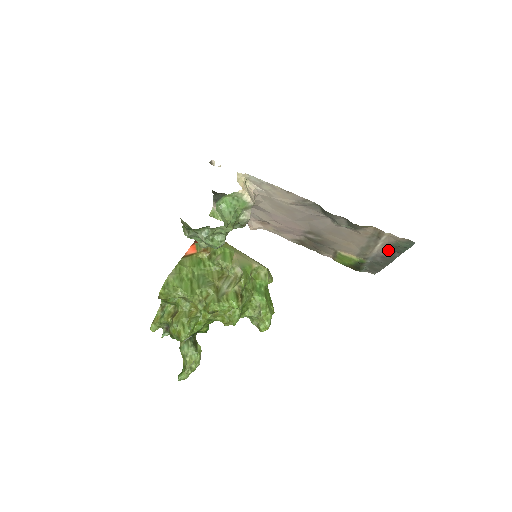
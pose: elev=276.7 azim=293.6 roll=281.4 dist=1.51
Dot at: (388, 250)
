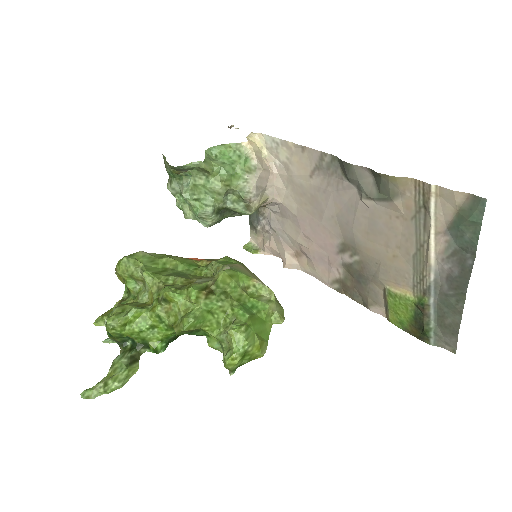
Dot at: (452, 250)
